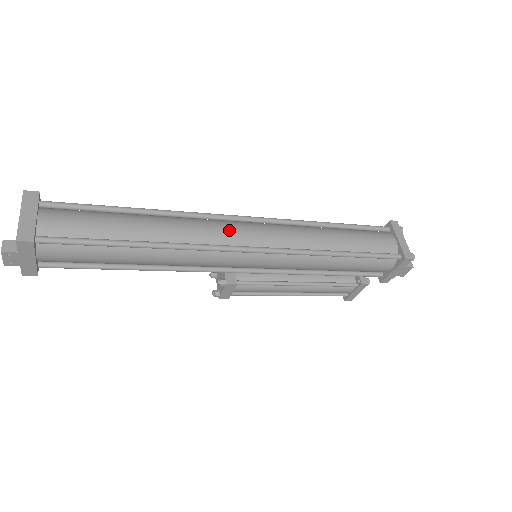
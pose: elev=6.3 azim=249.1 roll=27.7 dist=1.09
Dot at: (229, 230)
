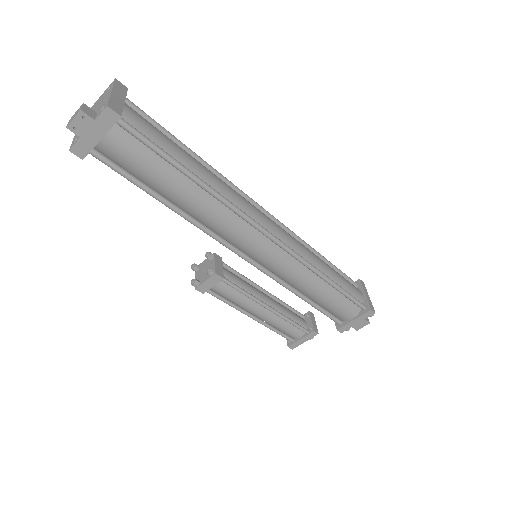
Dot at: (260, 213)
